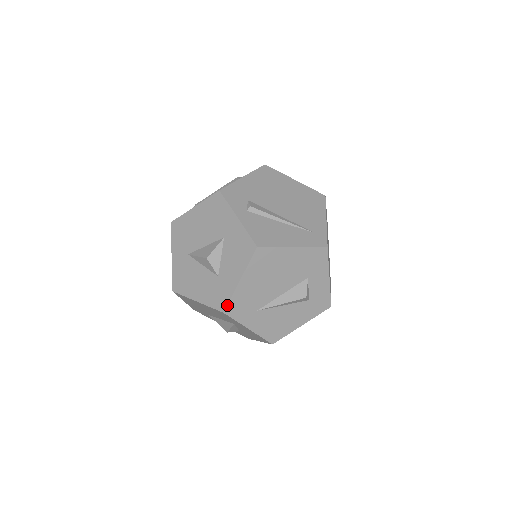
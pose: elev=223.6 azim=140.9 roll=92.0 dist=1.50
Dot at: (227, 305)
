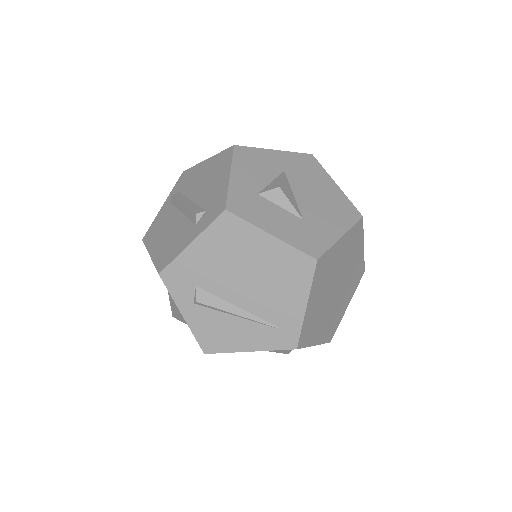
Dot at: occluded
